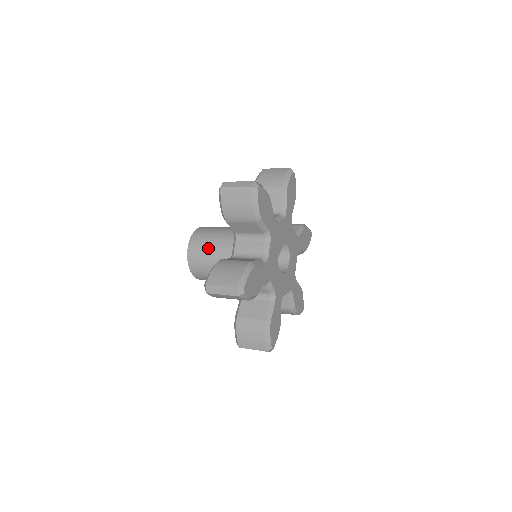
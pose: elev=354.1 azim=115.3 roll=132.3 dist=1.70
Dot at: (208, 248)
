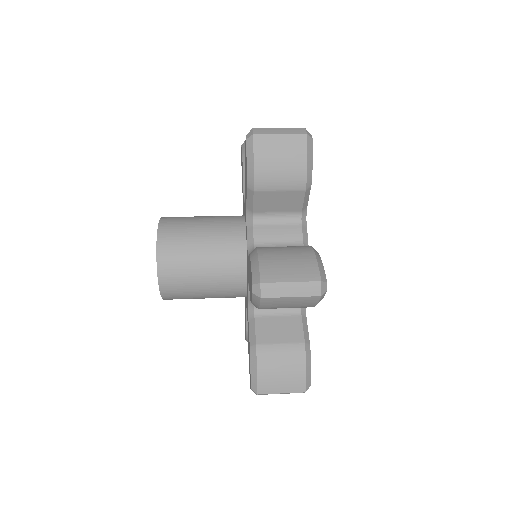
Dot at: (197, 287)
